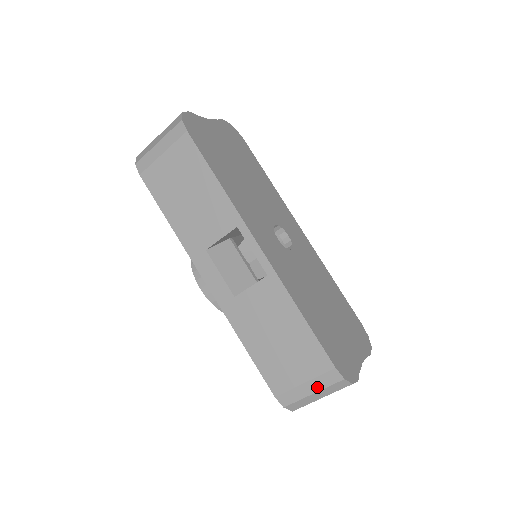
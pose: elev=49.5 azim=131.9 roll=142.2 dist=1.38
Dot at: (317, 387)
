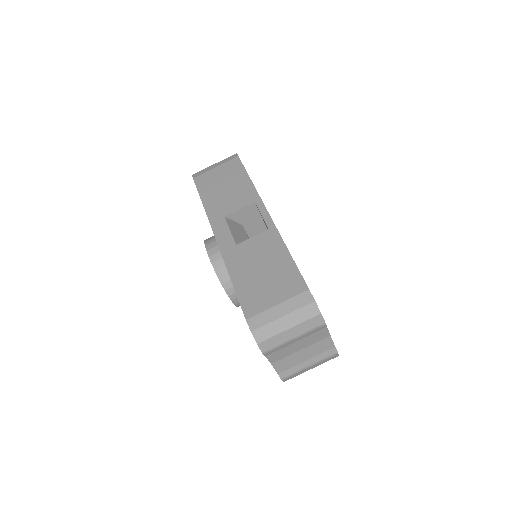
Dot at: (288, 309)
